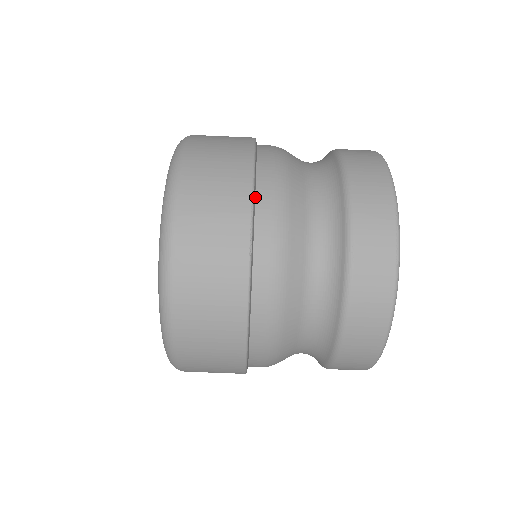
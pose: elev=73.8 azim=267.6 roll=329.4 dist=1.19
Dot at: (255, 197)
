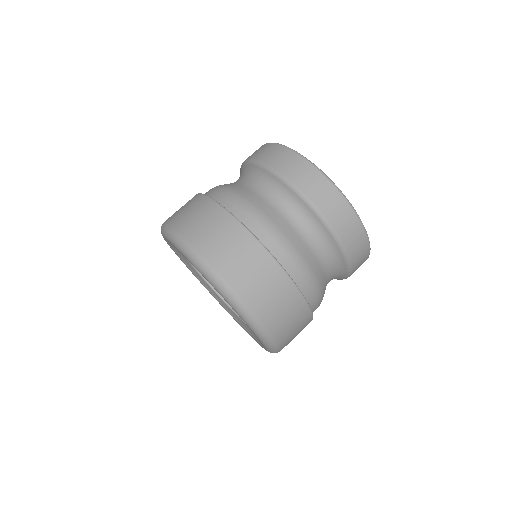
Dot at: occluded
